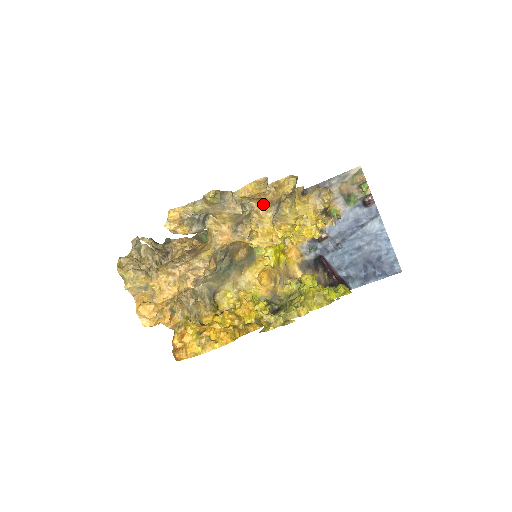
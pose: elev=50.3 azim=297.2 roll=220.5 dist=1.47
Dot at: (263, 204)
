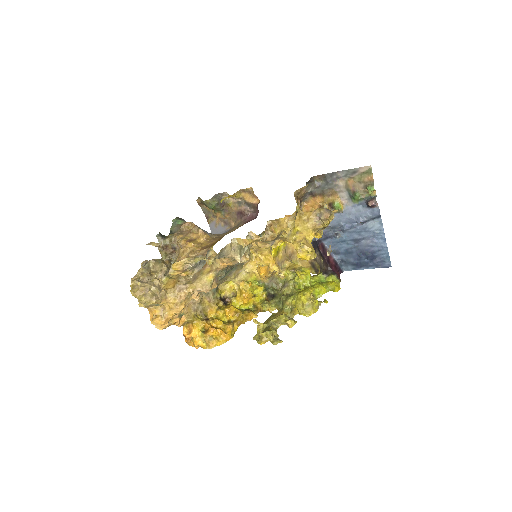
Dot at: (262, 241)
